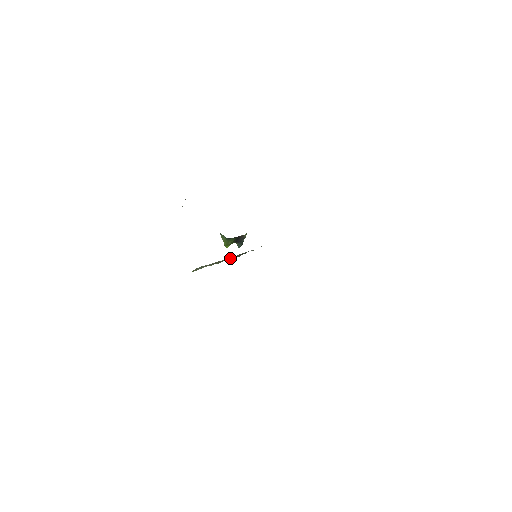
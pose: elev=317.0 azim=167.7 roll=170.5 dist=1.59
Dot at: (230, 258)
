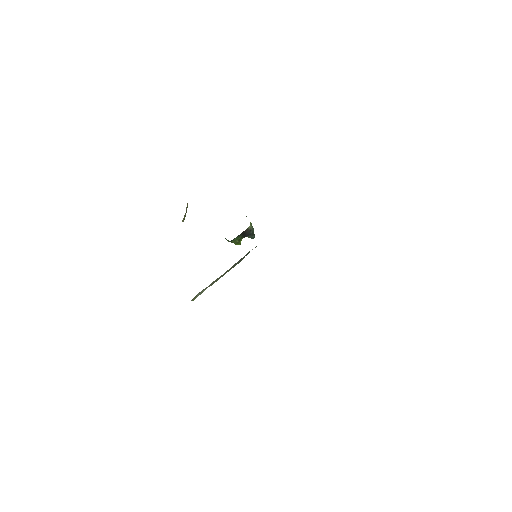
Dot at: (230, 269)
